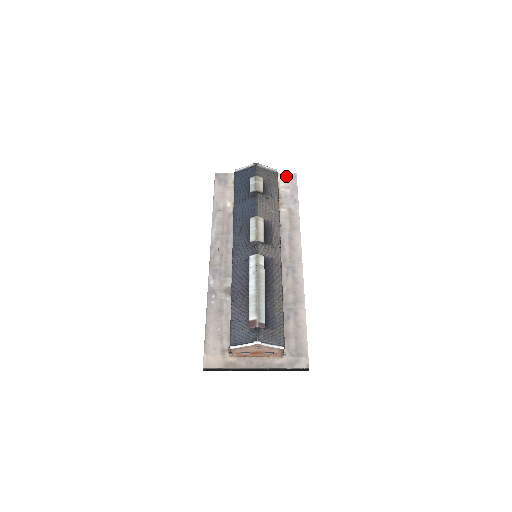
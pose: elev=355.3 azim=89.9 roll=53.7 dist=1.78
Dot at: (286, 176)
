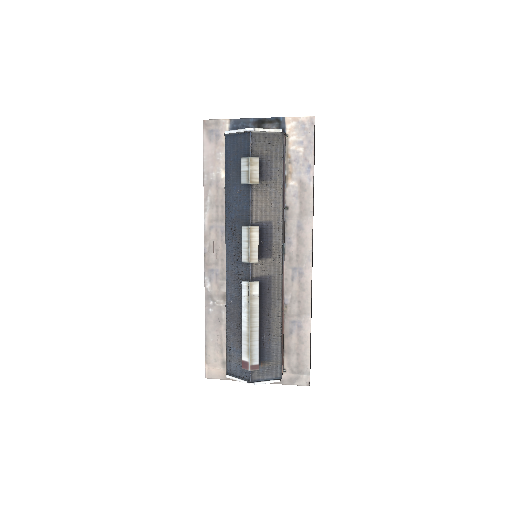
Dot at: (299, 123)
